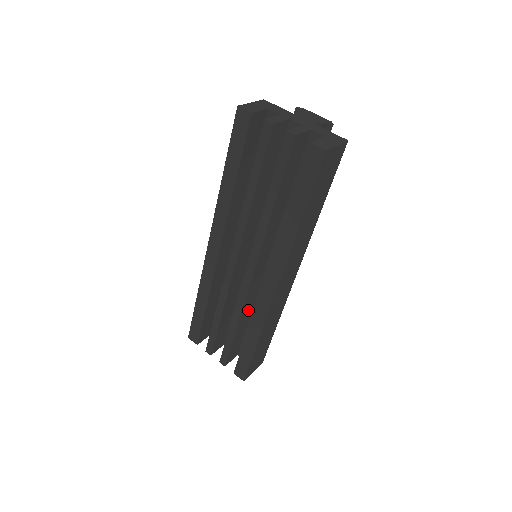
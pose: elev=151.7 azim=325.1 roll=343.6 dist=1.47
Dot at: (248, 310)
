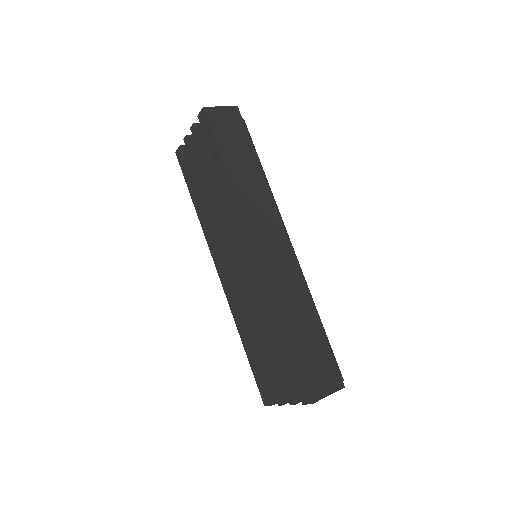
Dot at: occluded
